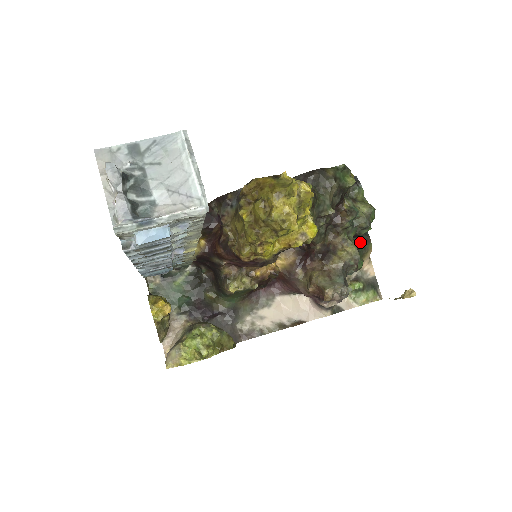
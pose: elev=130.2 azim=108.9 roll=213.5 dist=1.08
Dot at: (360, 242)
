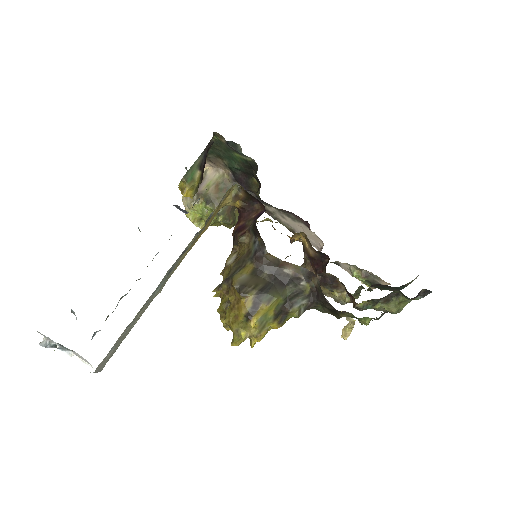
Dot at: (383, 287)
